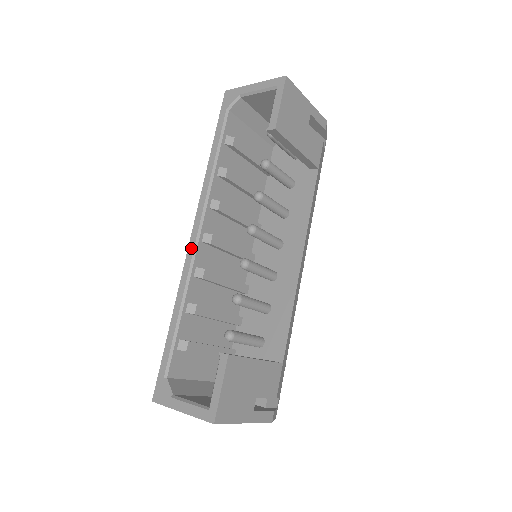
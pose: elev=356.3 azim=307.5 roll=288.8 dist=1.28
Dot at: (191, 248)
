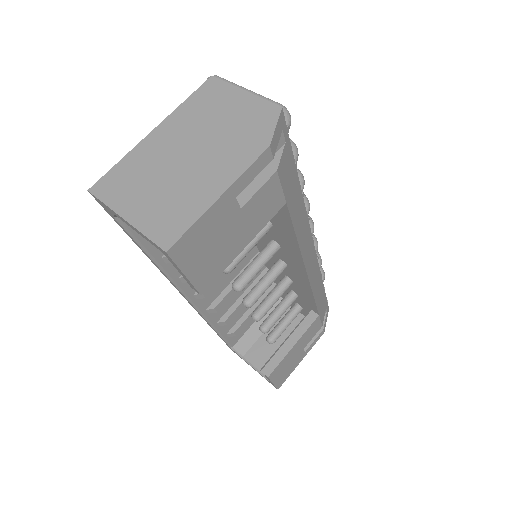
Dot at: (191, 305)
